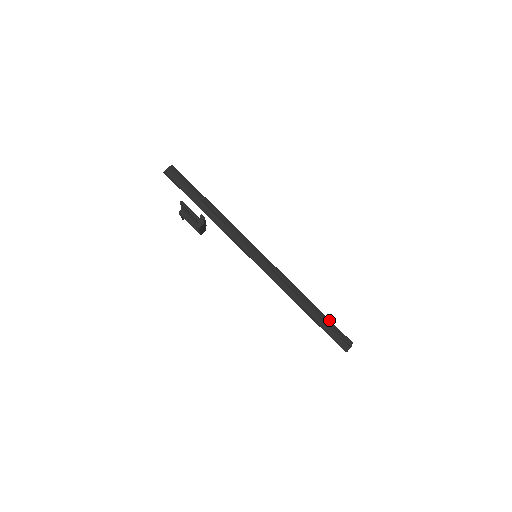
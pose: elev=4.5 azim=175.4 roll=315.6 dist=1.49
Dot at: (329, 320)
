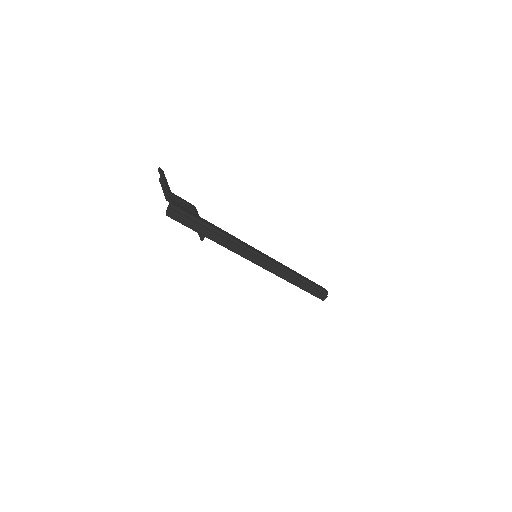
Dot at: (312, 284)
